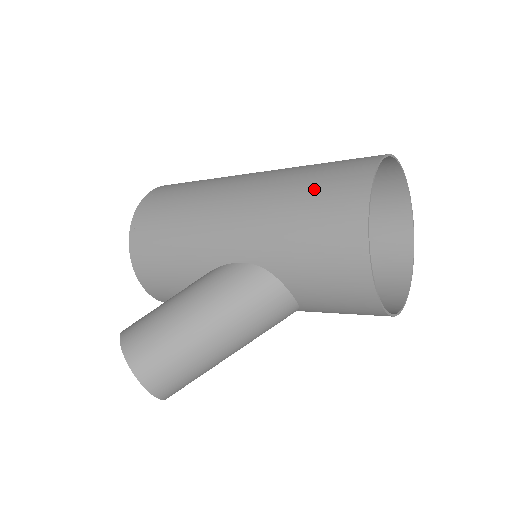
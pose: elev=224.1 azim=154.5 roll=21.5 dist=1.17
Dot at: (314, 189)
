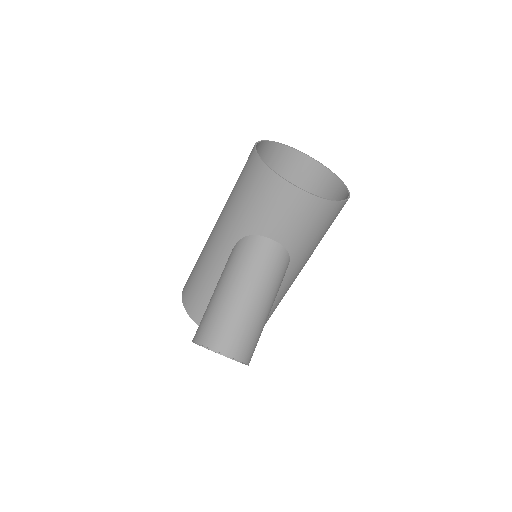
Dot at: (238, 179)
